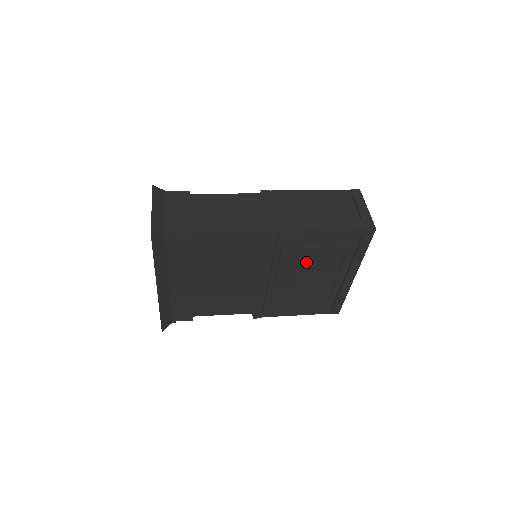
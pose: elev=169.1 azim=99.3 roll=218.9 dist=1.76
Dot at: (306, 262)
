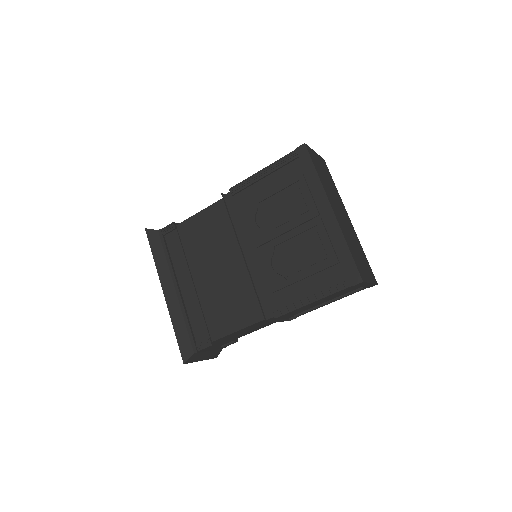
Dot at: (272, 214)
